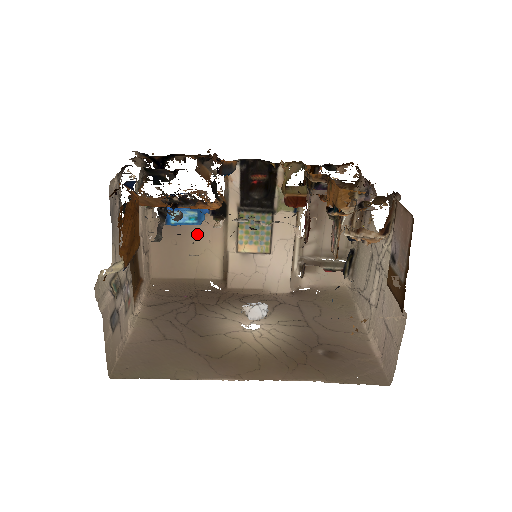
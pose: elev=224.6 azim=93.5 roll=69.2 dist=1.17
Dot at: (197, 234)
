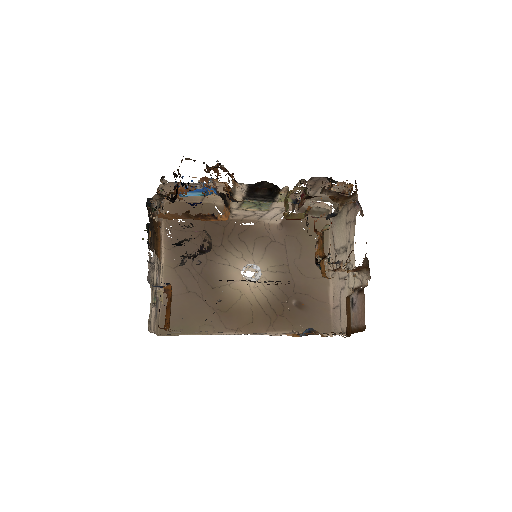
Dot at: occluded
